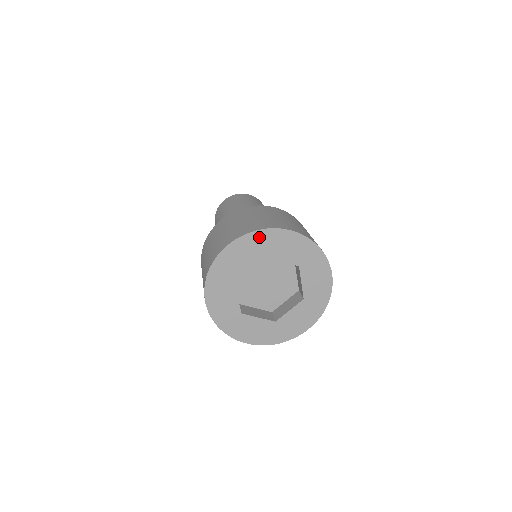
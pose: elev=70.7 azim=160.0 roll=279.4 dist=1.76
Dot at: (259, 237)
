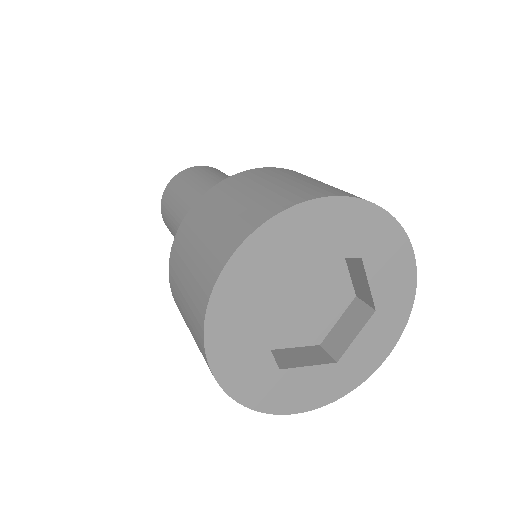
Dot at: (383, 225)
